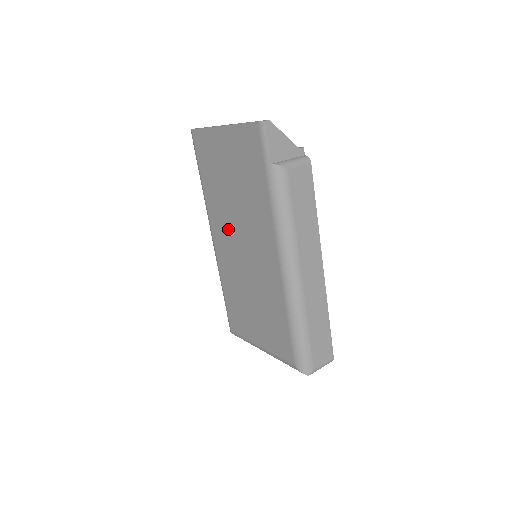
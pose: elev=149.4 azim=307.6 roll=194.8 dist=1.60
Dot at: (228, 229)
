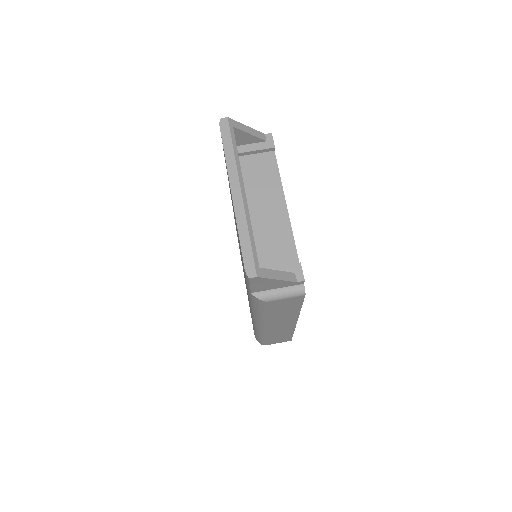
Dot at: occluded
